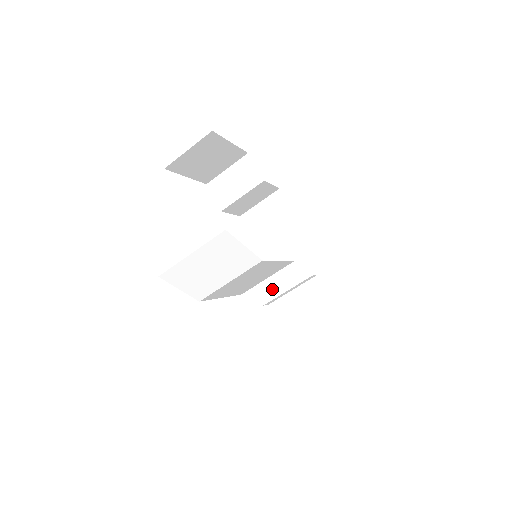
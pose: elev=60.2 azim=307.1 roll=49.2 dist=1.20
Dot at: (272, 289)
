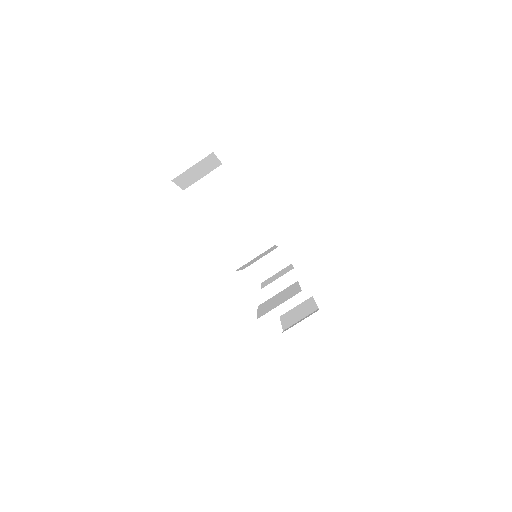
Dot at: occluded
